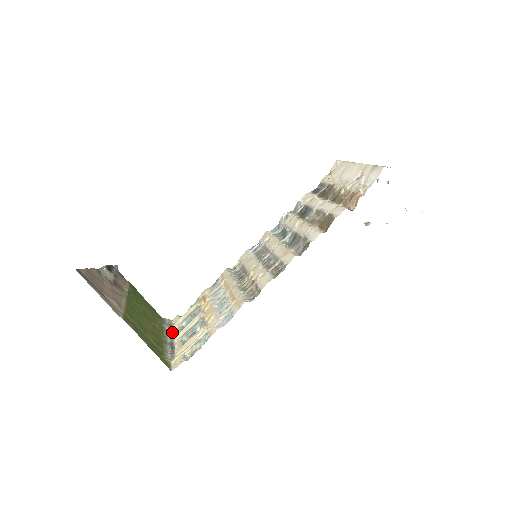
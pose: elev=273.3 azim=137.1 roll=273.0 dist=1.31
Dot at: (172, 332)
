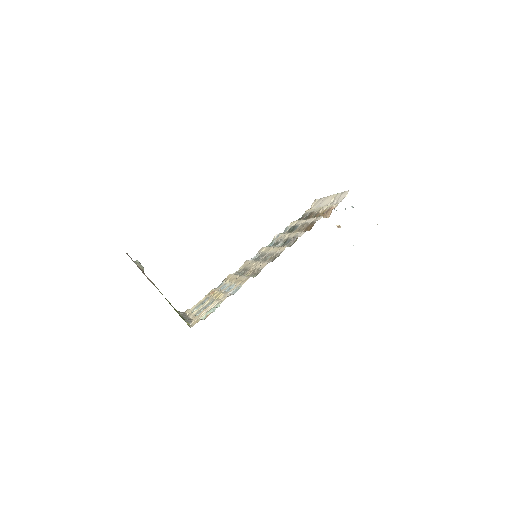
Dot at: (186, 315)
